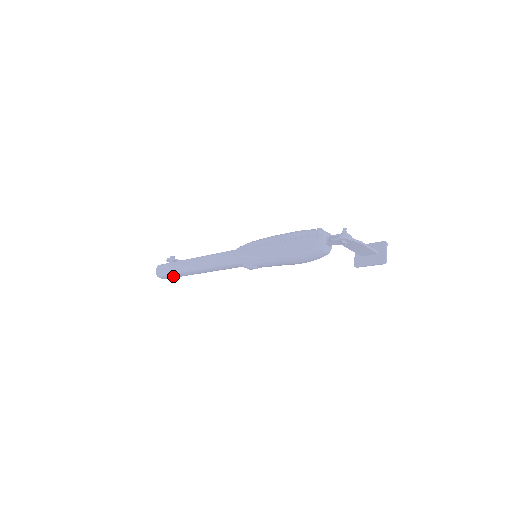
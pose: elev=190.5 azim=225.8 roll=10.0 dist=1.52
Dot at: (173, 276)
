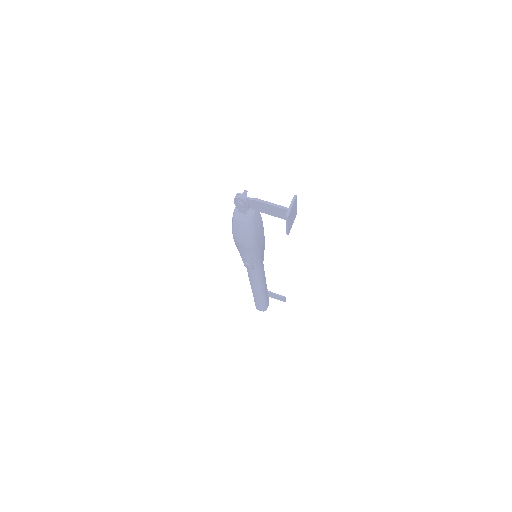
Dot at: (258, 304)
